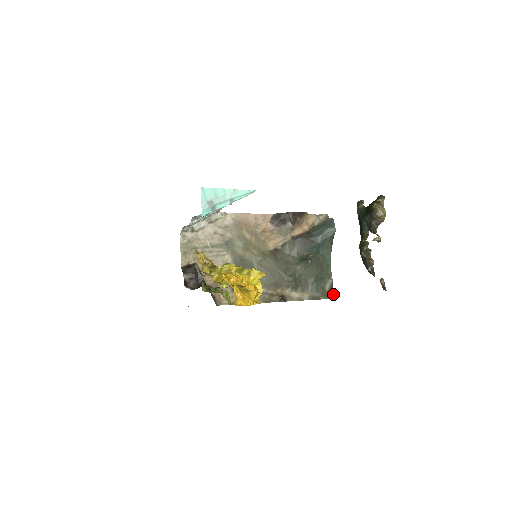
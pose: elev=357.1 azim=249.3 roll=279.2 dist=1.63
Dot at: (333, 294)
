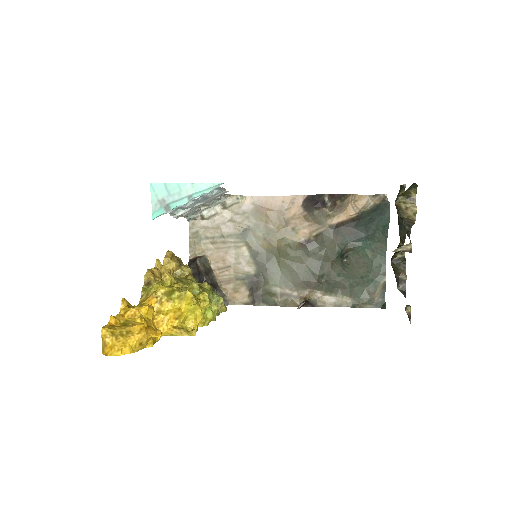
Dot at: (385, 302)
